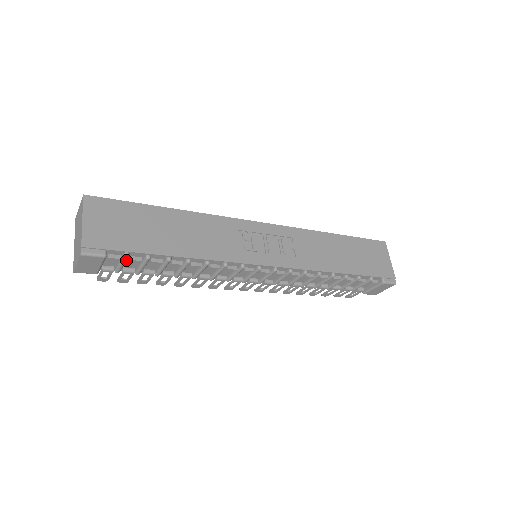
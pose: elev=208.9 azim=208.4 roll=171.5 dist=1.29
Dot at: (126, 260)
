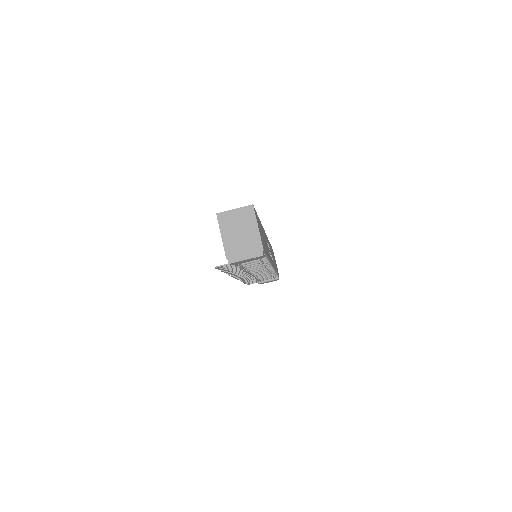
Dot at: occluded
